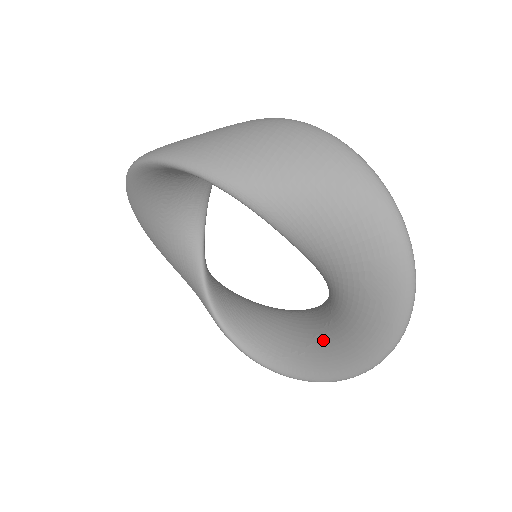
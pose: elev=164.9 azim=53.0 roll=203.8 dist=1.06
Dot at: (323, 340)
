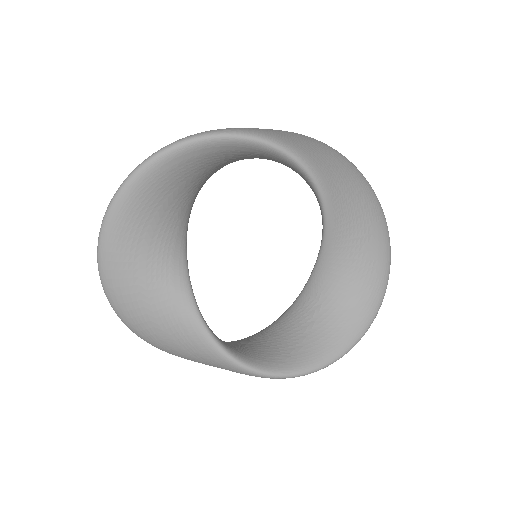
Dot at: (318, 327)
